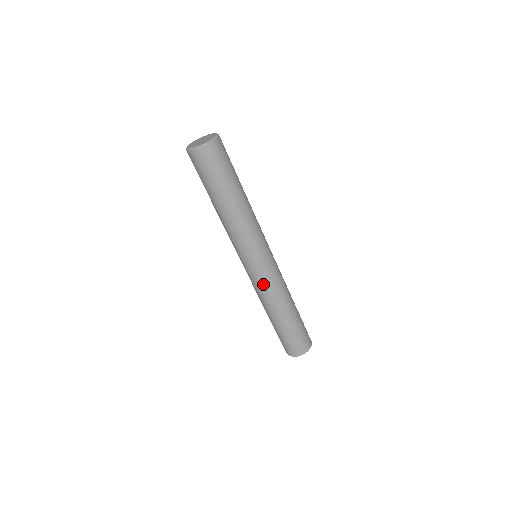
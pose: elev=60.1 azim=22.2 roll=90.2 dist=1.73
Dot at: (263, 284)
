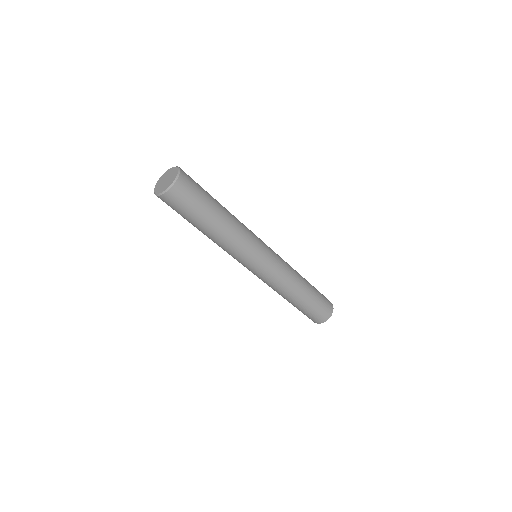
Dot at: (275, 276)
